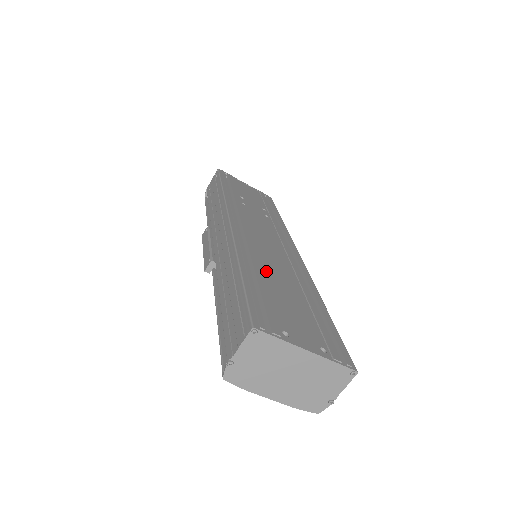
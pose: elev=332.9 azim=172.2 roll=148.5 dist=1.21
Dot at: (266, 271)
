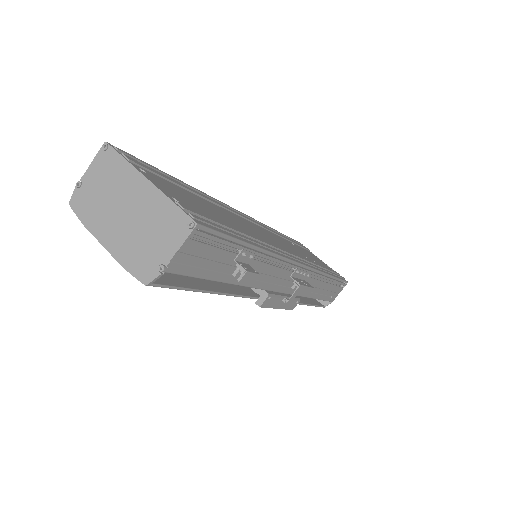
Dot at: (215, 206)
